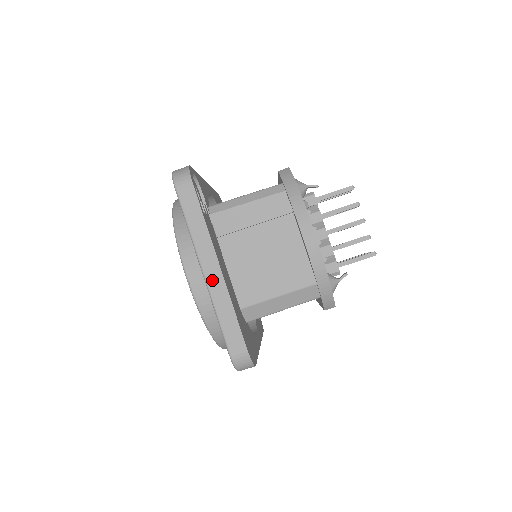
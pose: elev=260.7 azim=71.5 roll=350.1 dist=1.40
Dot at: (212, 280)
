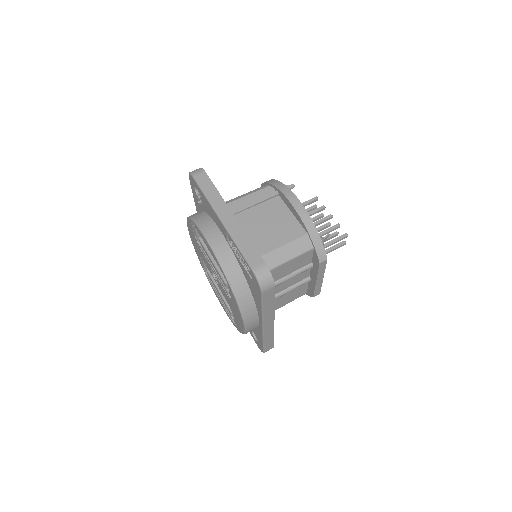
Dot at: (229, 223)
